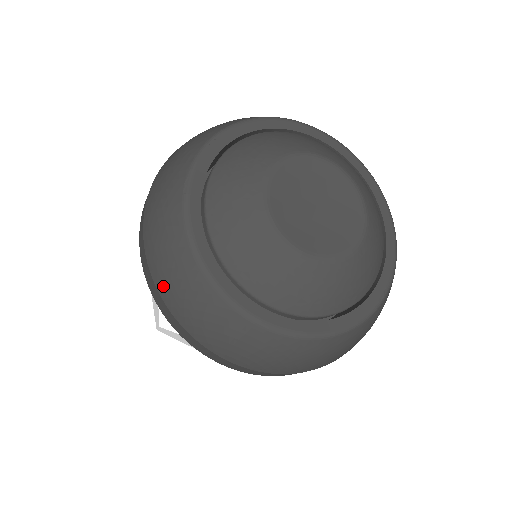
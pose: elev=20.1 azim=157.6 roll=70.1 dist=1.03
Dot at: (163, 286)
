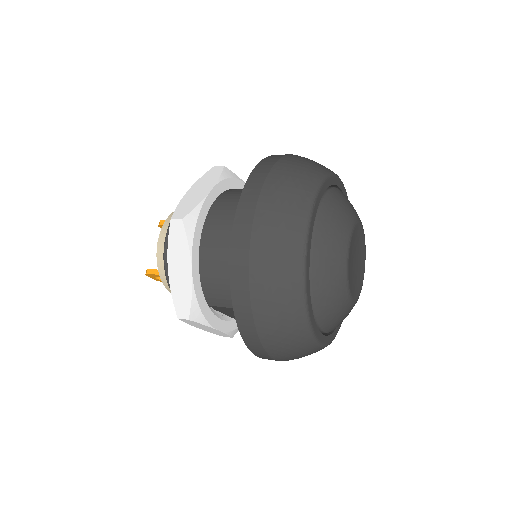
Dot at: (264, 320)
